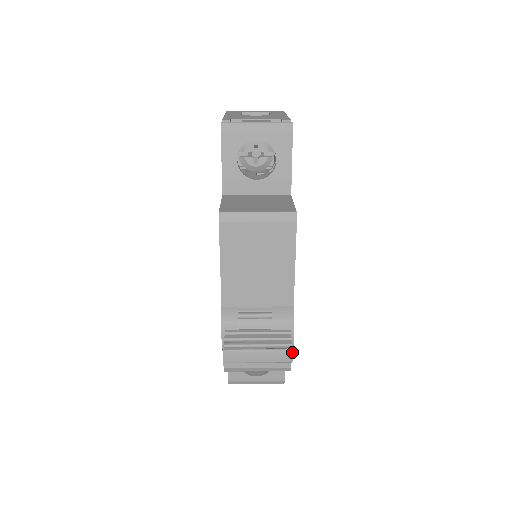
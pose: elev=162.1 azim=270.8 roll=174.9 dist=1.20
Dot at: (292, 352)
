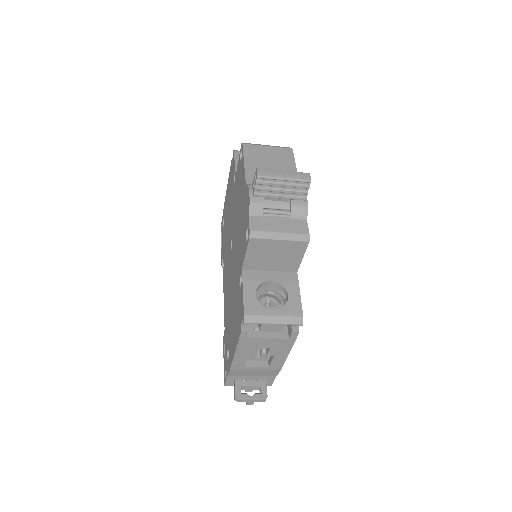
Dot at: (309, 174)
